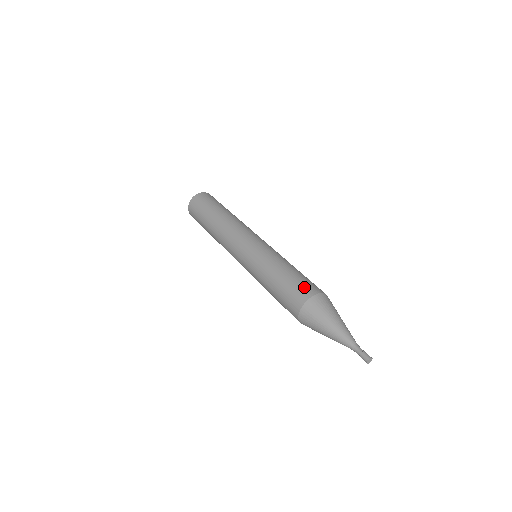
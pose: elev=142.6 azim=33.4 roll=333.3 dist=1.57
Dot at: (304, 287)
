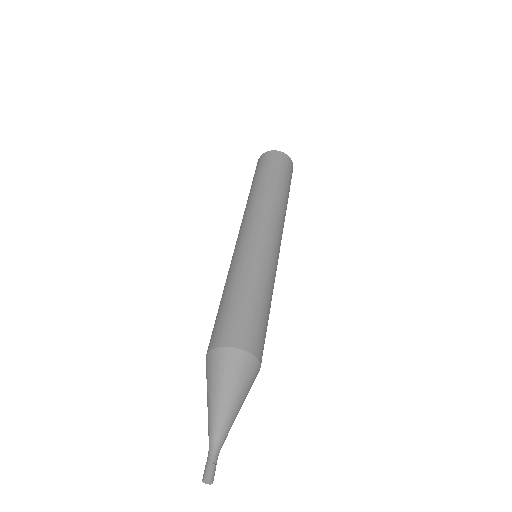
Dot at: (238, 329)
